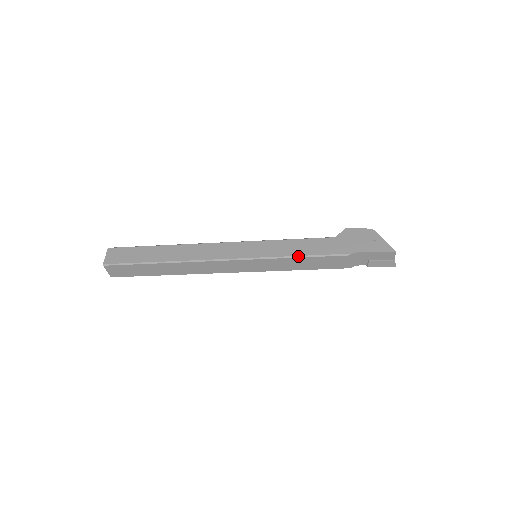
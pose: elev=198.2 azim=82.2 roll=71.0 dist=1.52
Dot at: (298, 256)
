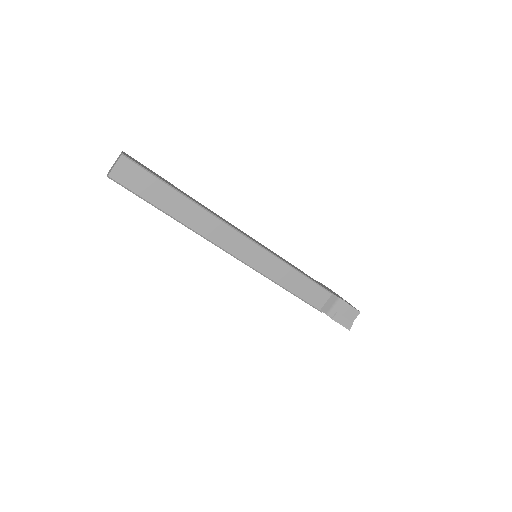
Dot at: (299, 271)
